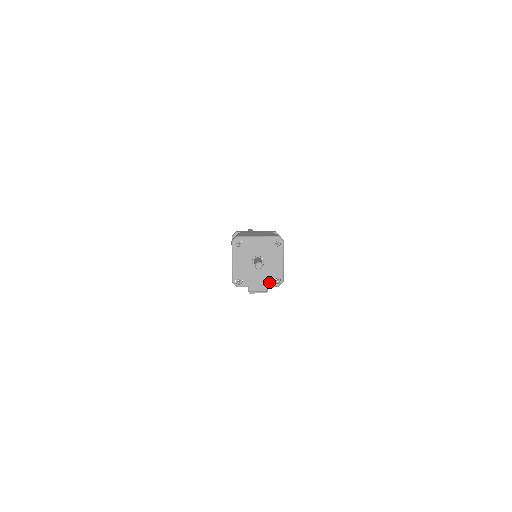
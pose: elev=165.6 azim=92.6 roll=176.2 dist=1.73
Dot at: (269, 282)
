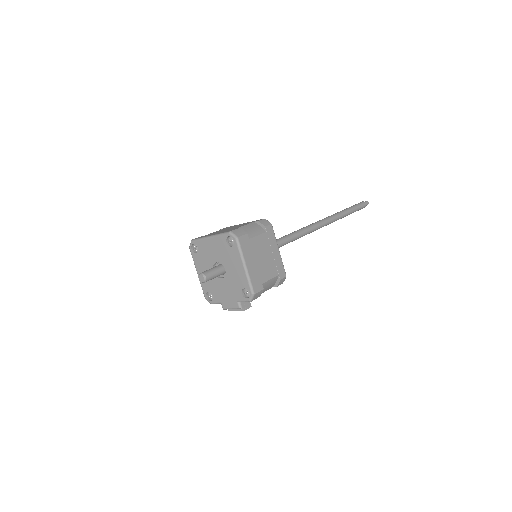
Dot at: (238, 296)
